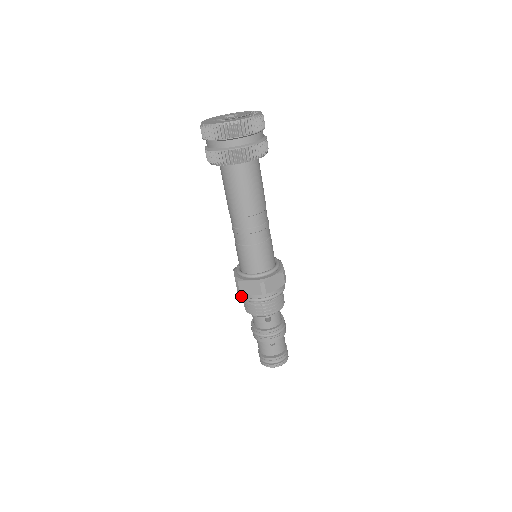
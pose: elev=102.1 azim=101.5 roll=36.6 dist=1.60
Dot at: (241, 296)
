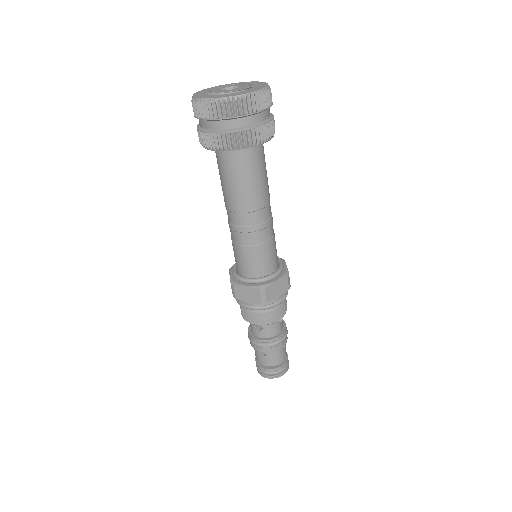
Dot at: (260, 308)
